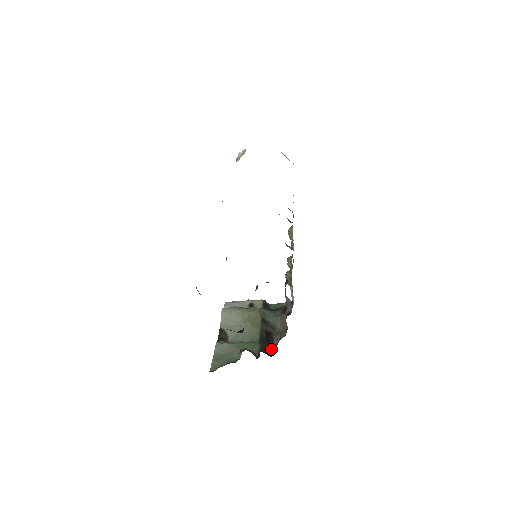
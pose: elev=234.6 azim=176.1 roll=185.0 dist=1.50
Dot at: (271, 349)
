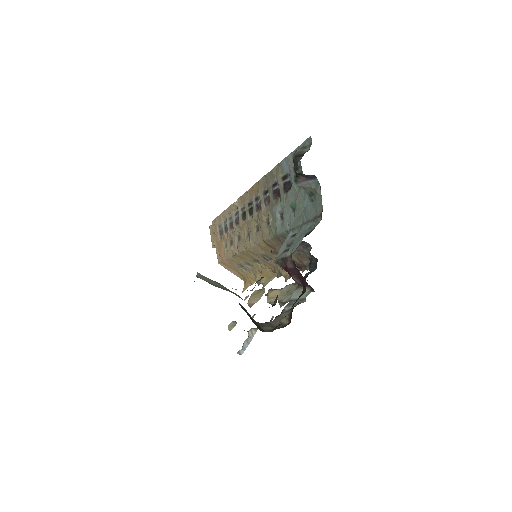
Dot at: occluded
